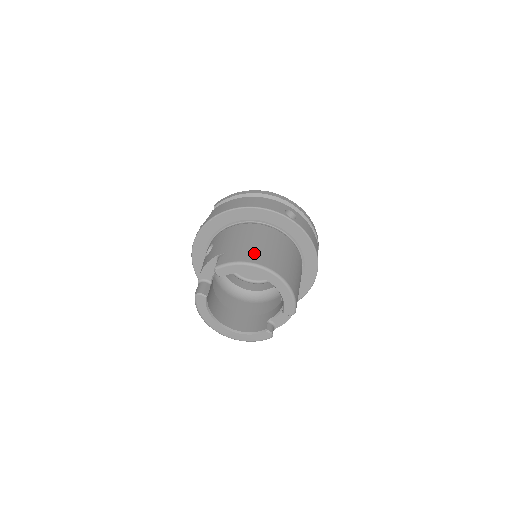
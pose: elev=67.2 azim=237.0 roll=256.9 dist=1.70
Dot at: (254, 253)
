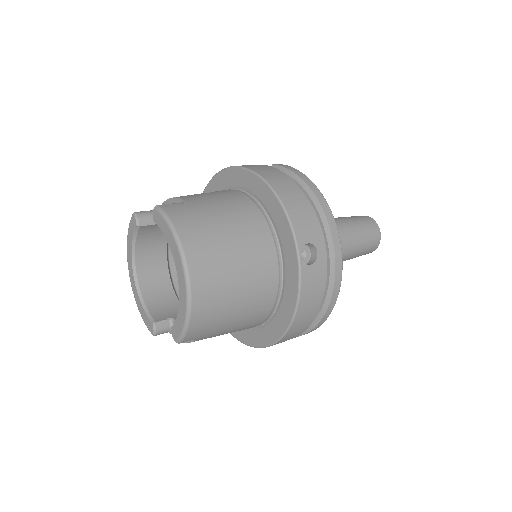
Dot at: (202, 237)
